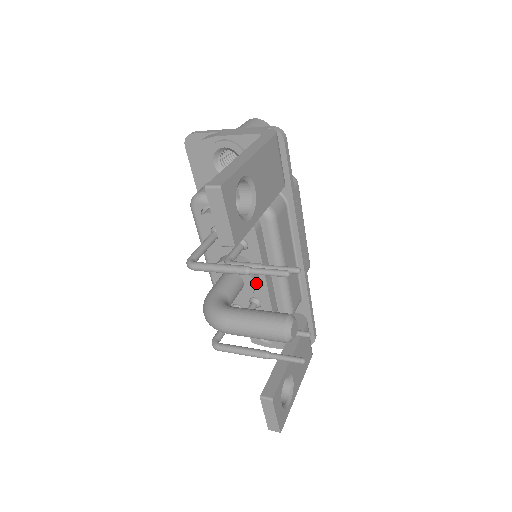
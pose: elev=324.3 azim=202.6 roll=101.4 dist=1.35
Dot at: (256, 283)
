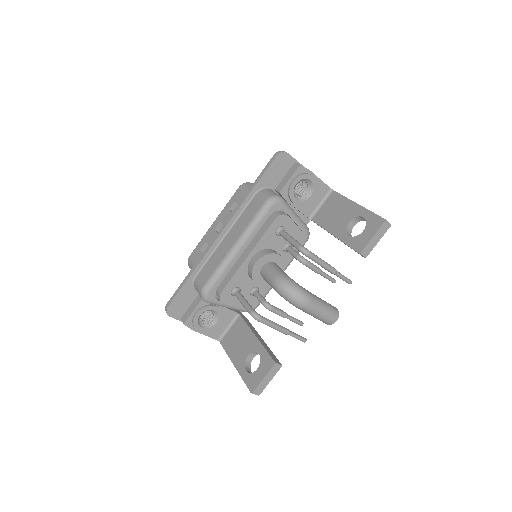
Dot at: occluded
